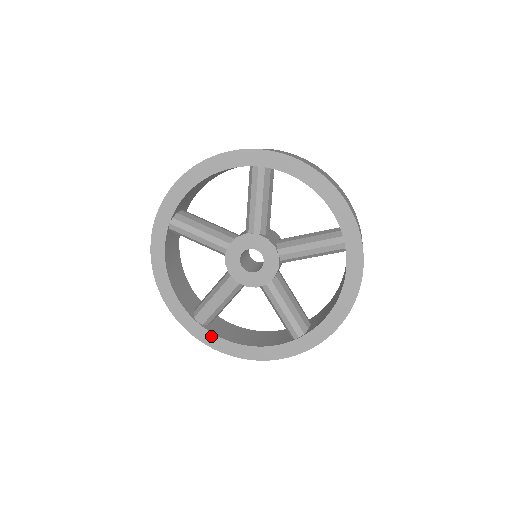
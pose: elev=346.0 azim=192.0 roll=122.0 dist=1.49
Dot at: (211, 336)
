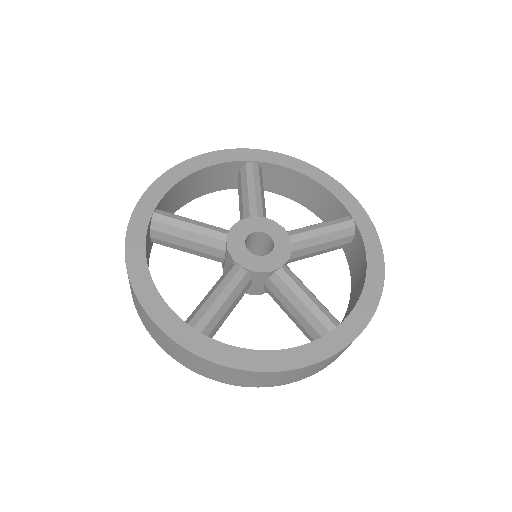
Dot at: (216, 345)
